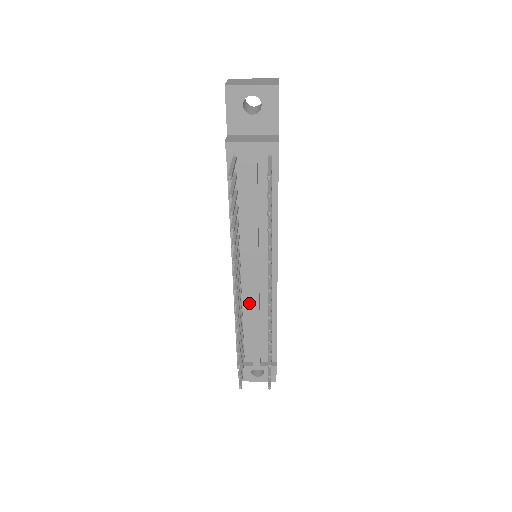
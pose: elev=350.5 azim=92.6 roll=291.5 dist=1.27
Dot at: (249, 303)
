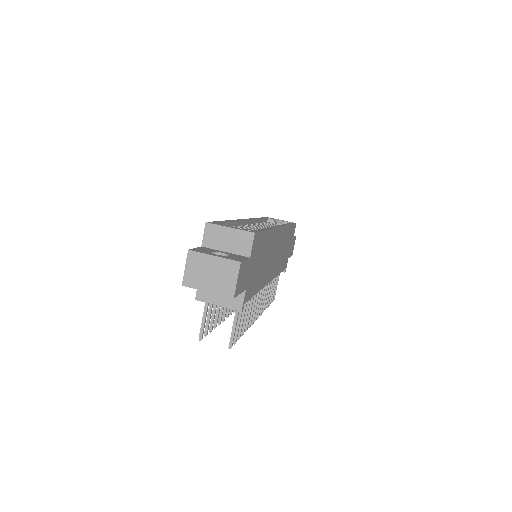
Dot at: occluded
